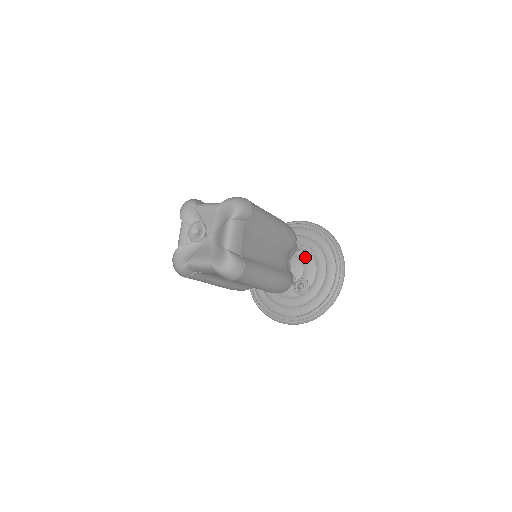
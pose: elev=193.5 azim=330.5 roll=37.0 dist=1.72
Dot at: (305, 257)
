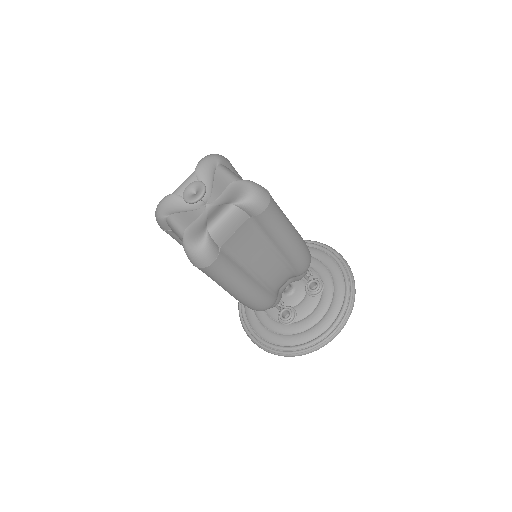
Dot at: (311, 290)
